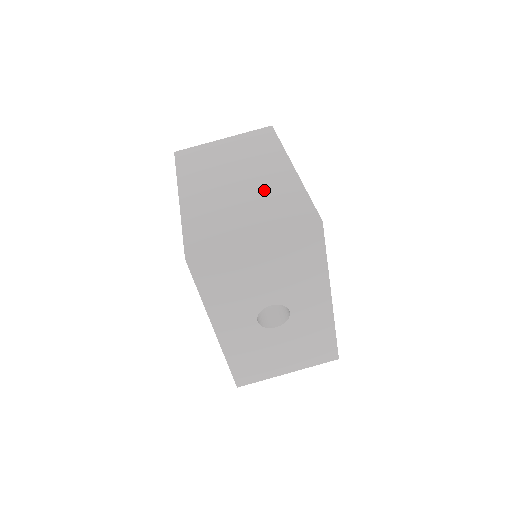
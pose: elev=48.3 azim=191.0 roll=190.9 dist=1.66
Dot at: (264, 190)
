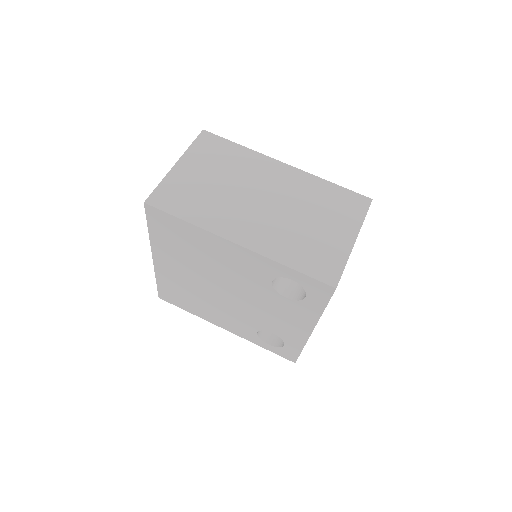
Dot at: (299, 197)
